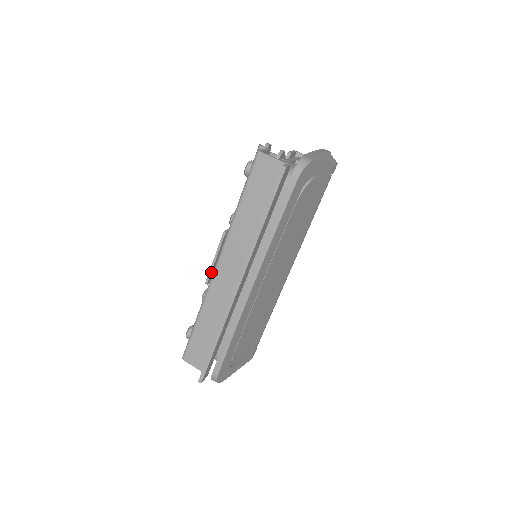
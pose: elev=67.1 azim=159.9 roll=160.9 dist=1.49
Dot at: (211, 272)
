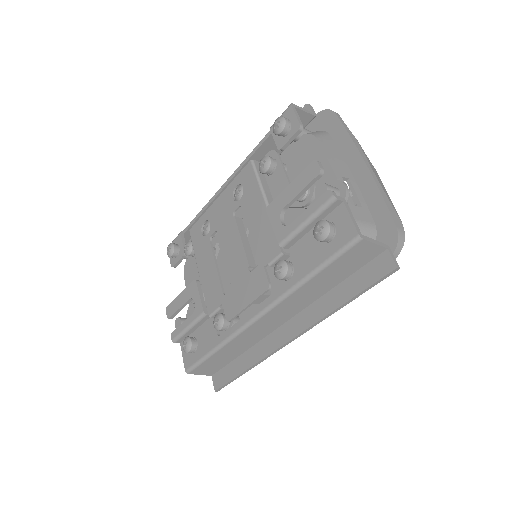
Dot at: (239, 314)
